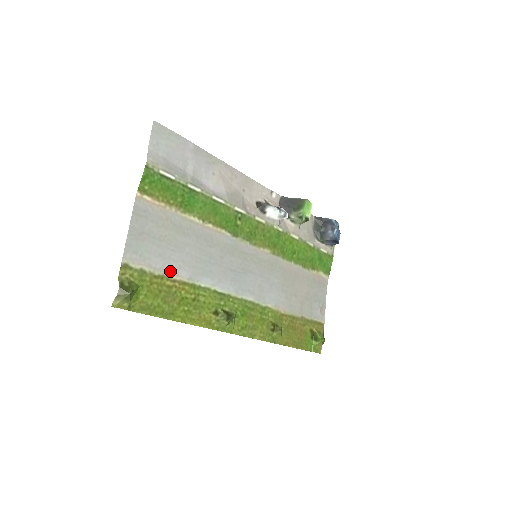
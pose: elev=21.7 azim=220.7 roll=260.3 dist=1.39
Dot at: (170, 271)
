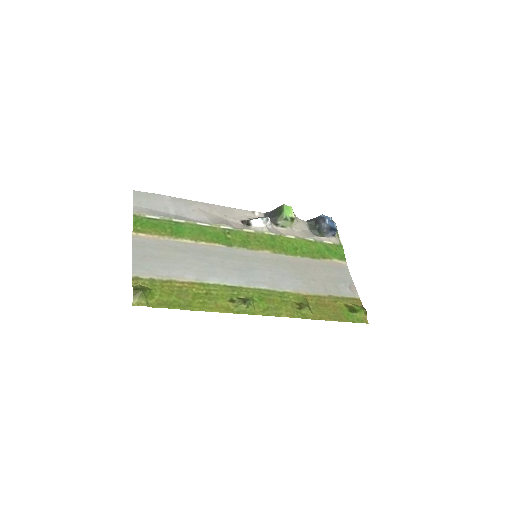
Dot at: (177, 277)
